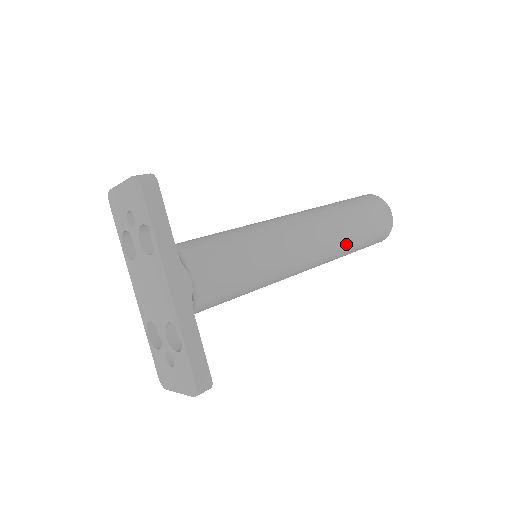
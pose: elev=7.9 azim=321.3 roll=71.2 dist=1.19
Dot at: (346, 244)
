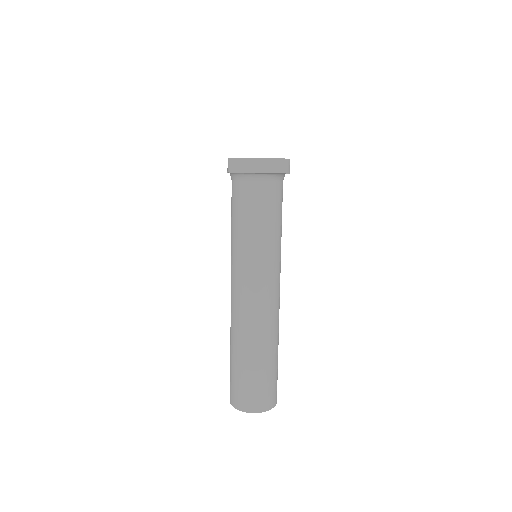
Dot at: (276, 340)
